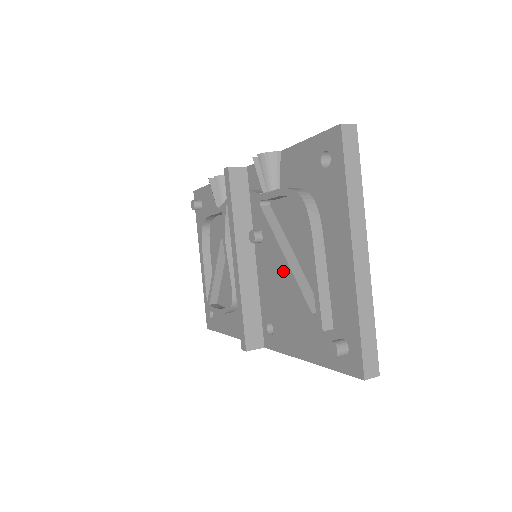
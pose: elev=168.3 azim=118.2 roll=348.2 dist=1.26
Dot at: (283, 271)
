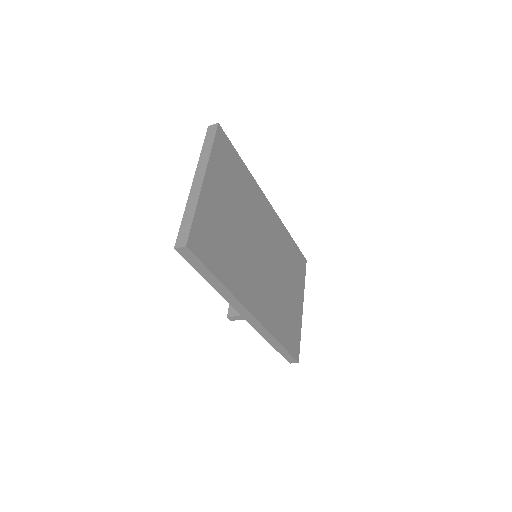
Dot at: occluded
